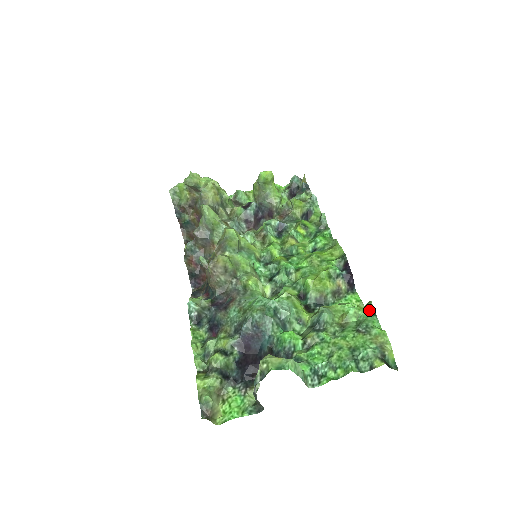
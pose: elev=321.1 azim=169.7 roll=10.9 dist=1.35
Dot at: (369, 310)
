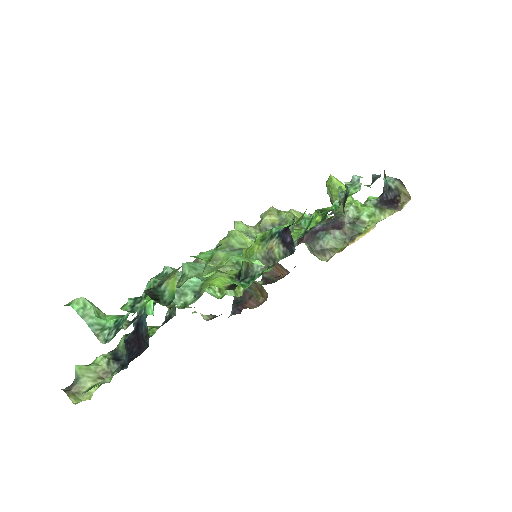
Dot at: occluded
